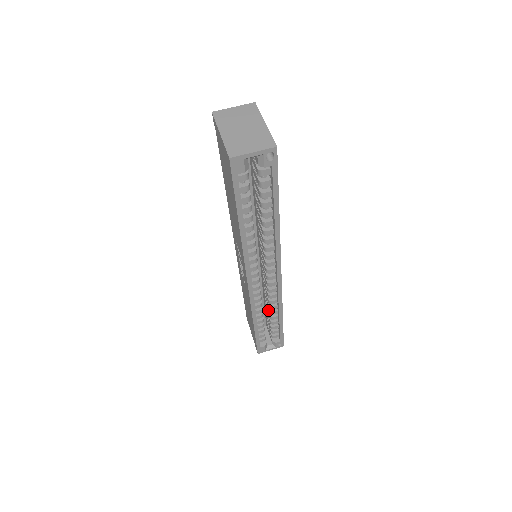
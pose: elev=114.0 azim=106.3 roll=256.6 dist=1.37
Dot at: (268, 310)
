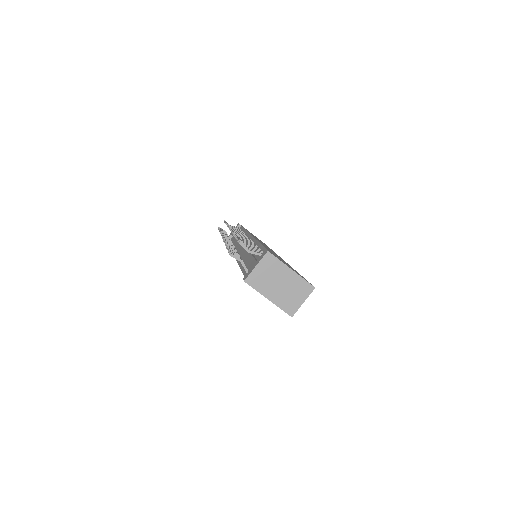
Dot at: occluded
